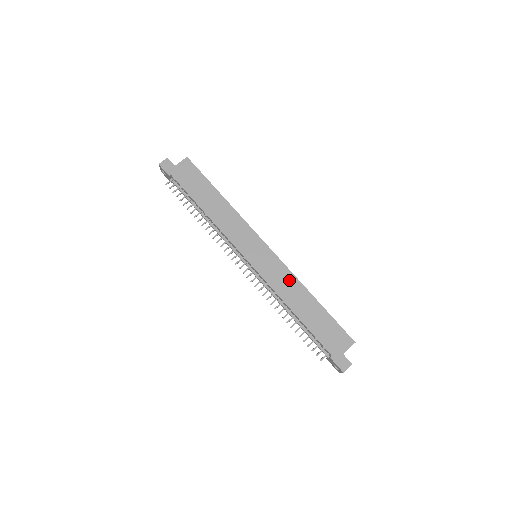
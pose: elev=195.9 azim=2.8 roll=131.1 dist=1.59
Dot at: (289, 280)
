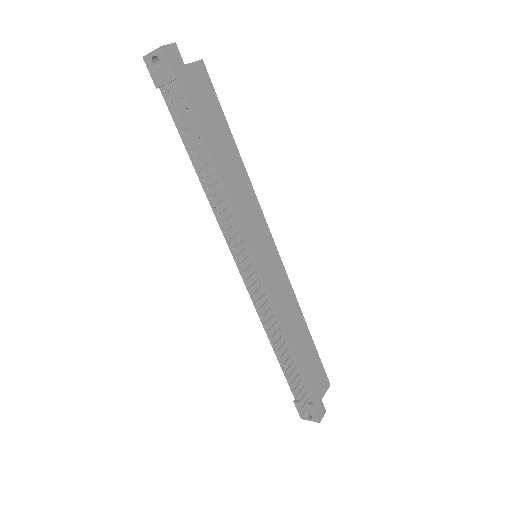
Dot at: (290, 300)
